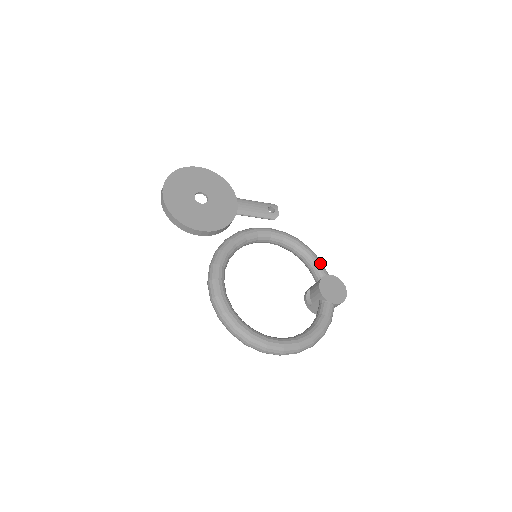
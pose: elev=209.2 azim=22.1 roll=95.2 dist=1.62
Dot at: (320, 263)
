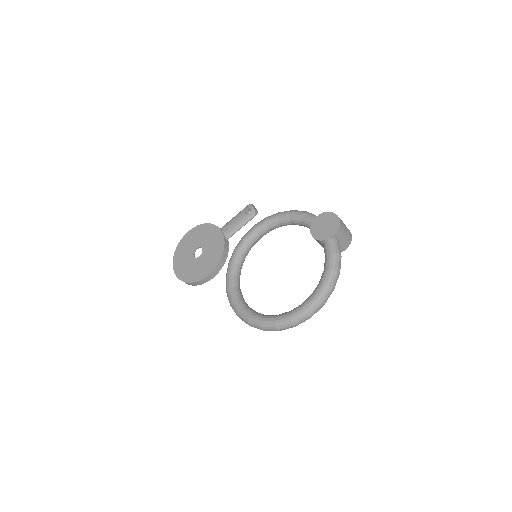
Dot at: (304, 215)
